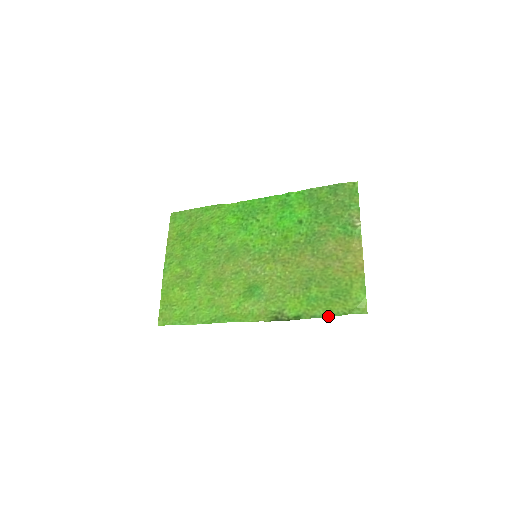
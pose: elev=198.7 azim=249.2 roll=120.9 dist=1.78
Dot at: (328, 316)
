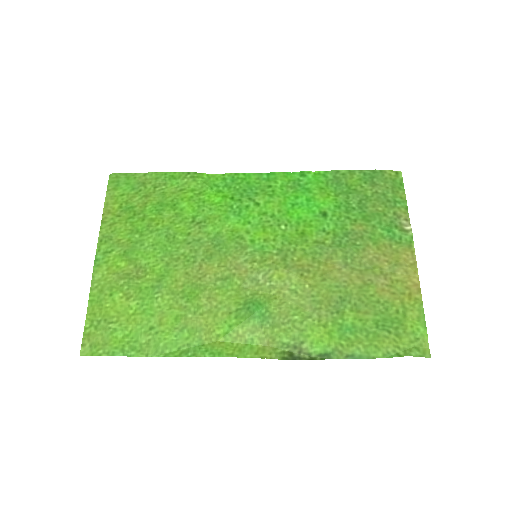
Dot at: (373, 357)
